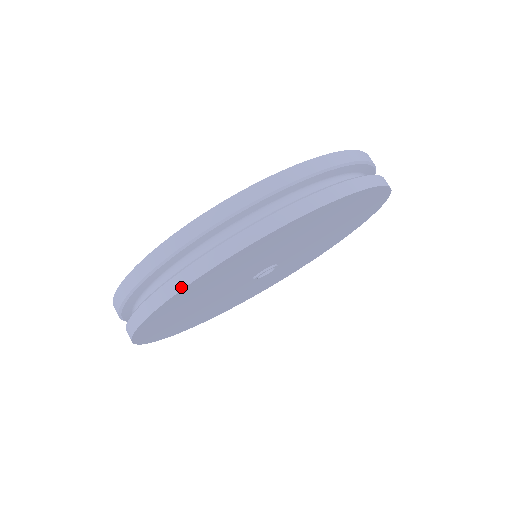
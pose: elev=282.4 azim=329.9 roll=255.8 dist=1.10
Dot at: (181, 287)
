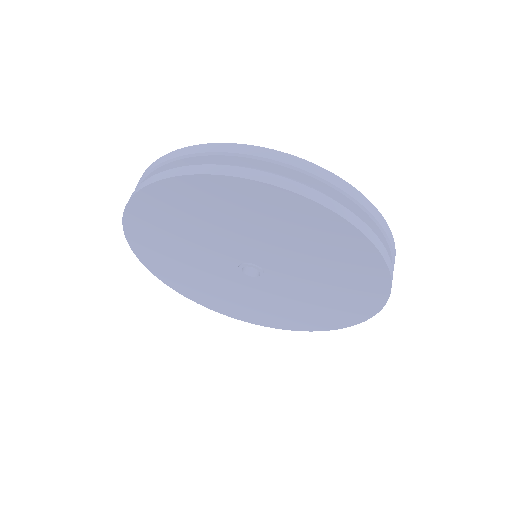
Dot at: (229, 174)
